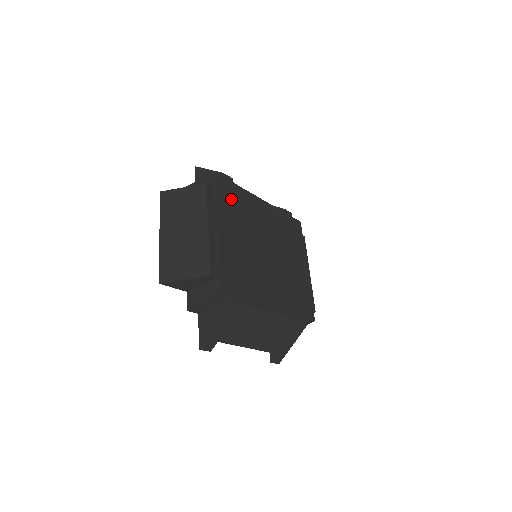
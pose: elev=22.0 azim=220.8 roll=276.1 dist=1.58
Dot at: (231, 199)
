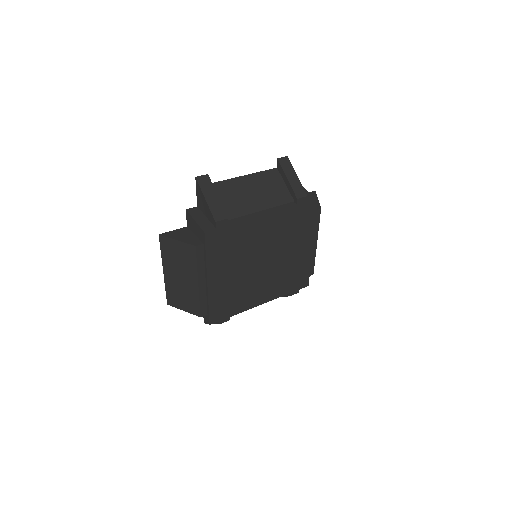
Dot at: (223, 245)
